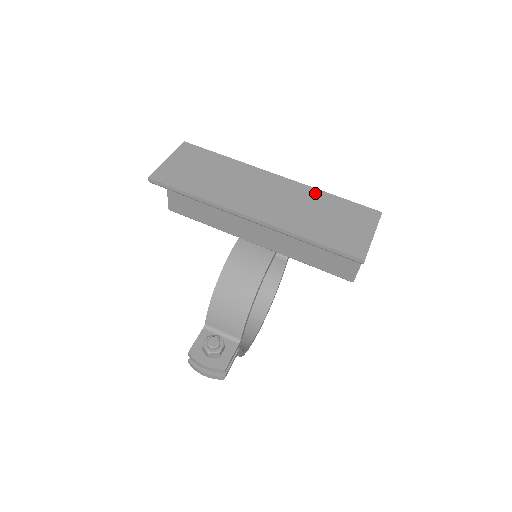
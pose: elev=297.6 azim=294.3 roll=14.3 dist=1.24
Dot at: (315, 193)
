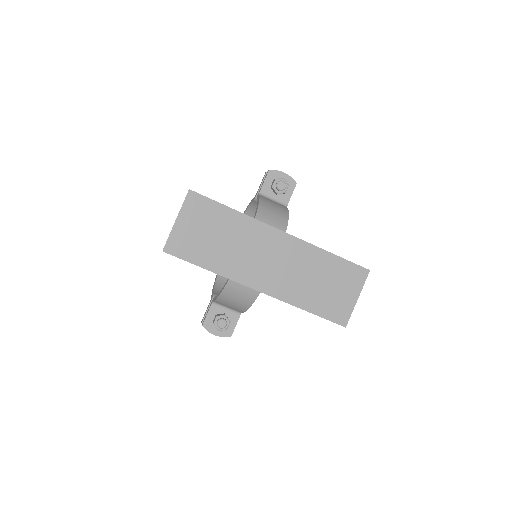
Dot at: (315, 253)
